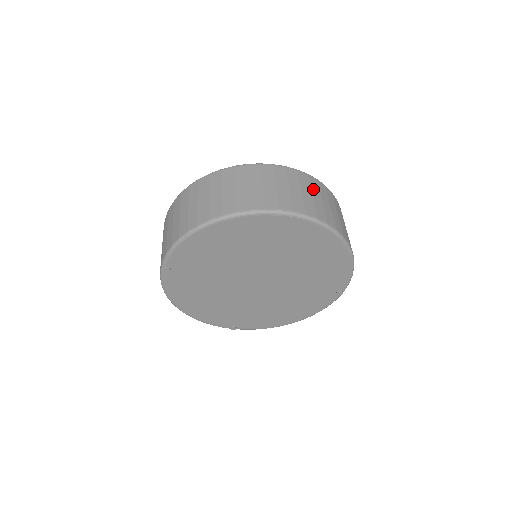
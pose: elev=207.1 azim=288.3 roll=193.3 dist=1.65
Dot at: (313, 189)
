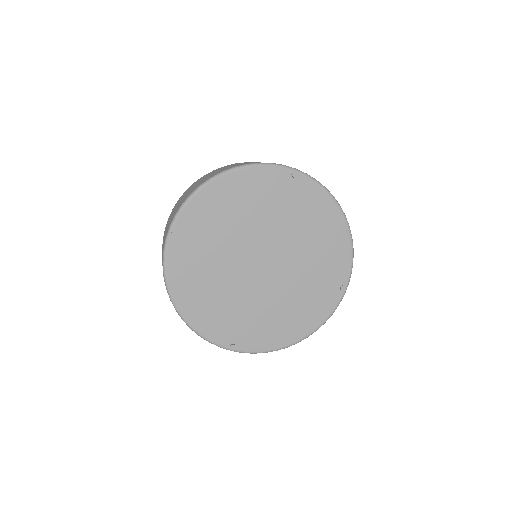
Dot at: occluded
